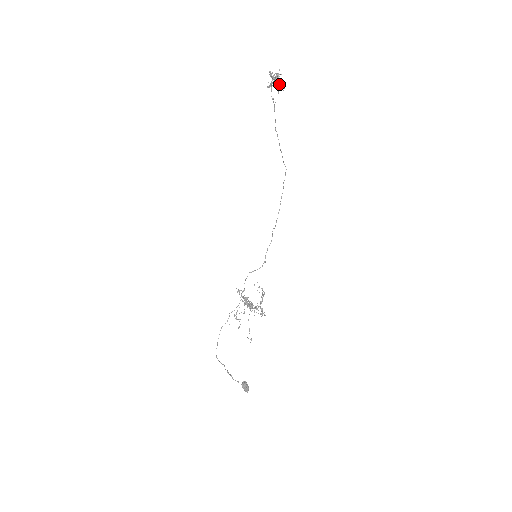
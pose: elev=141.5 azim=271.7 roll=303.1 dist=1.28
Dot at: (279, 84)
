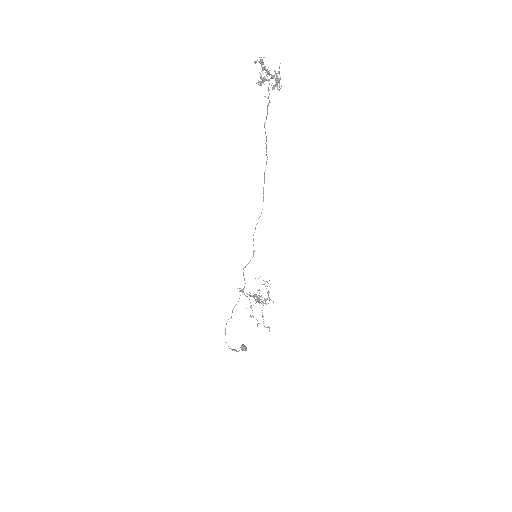
Dot at: (281, 85)
